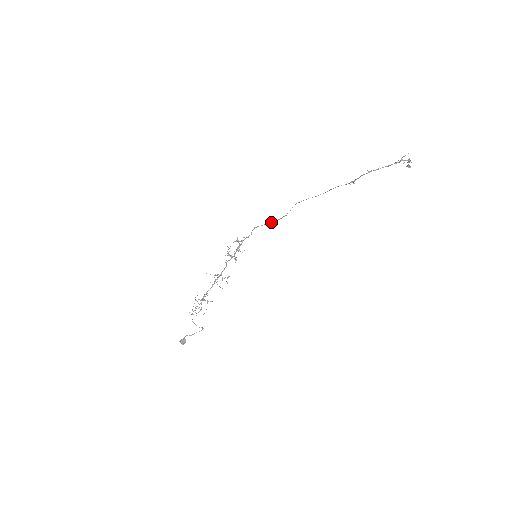
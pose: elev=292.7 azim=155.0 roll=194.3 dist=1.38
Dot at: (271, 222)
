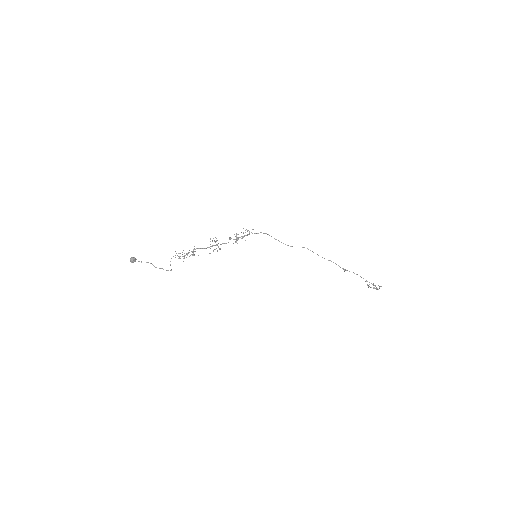
Dot at: occluded
